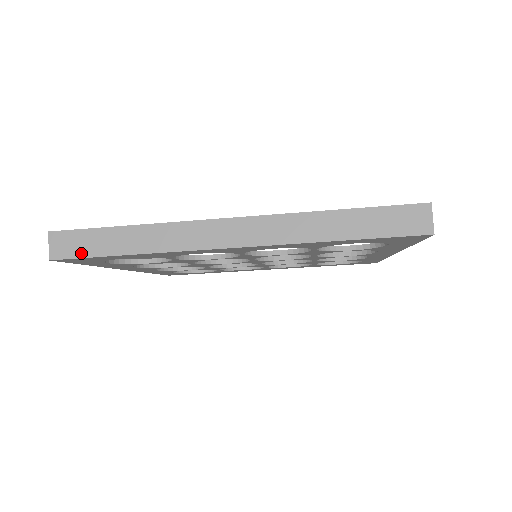
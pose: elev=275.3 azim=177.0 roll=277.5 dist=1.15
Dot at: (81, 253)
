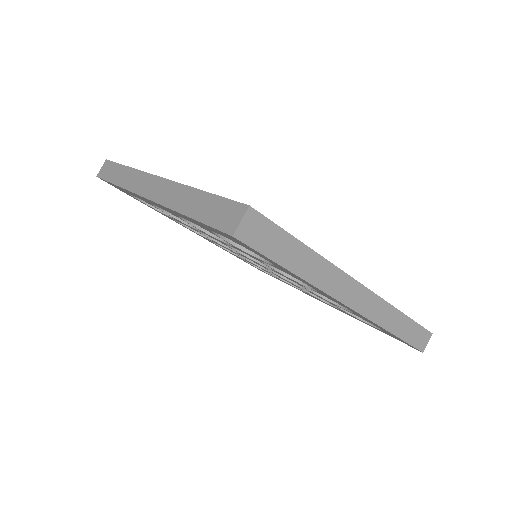
Dot at: (263, 248)
